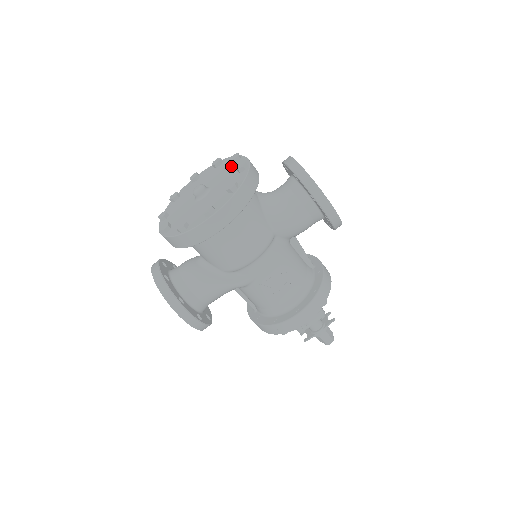
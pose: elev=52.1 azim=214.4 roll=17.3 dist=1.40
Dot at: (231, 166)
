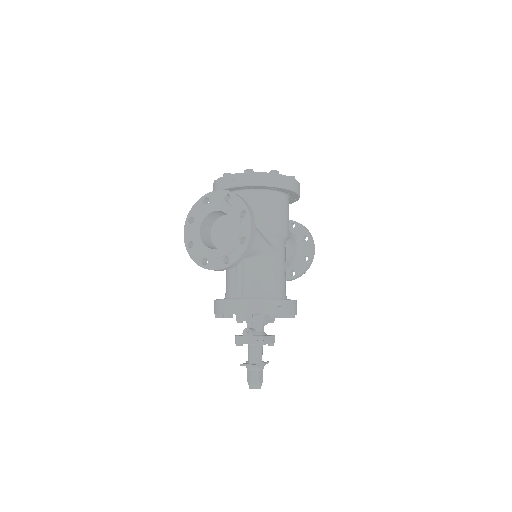
Dot at: occluded
